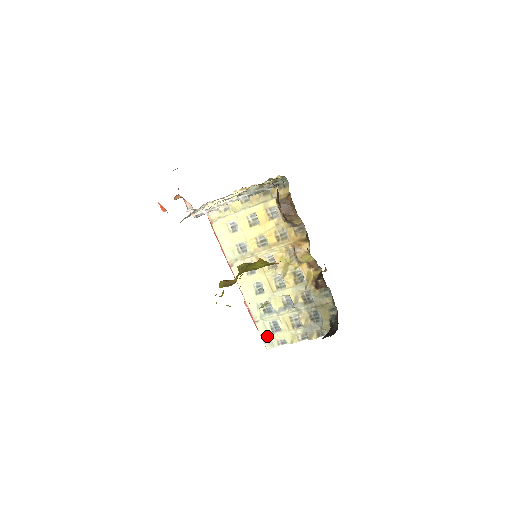
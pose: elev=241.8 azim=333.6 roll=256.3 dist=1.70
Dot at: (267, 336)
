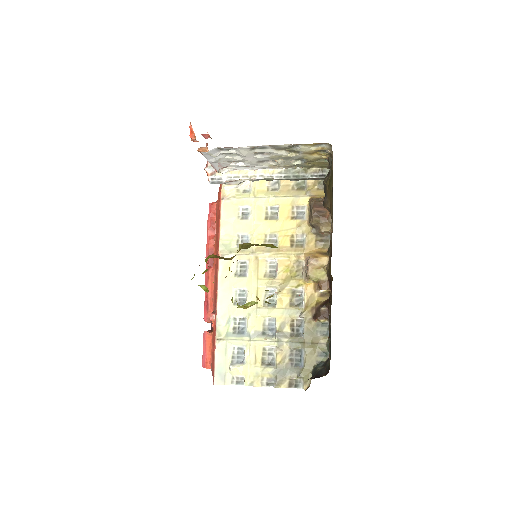
Dot at: (222, 365)
